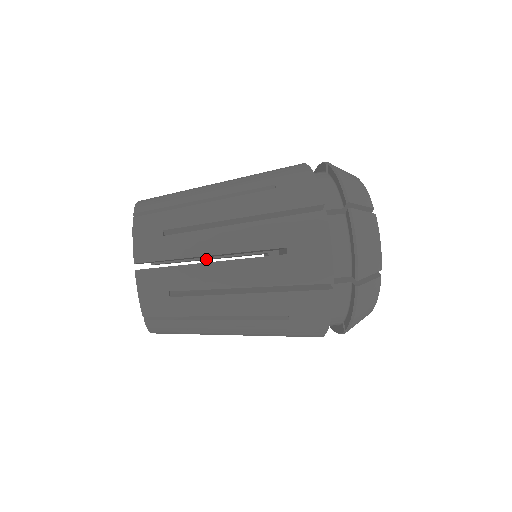
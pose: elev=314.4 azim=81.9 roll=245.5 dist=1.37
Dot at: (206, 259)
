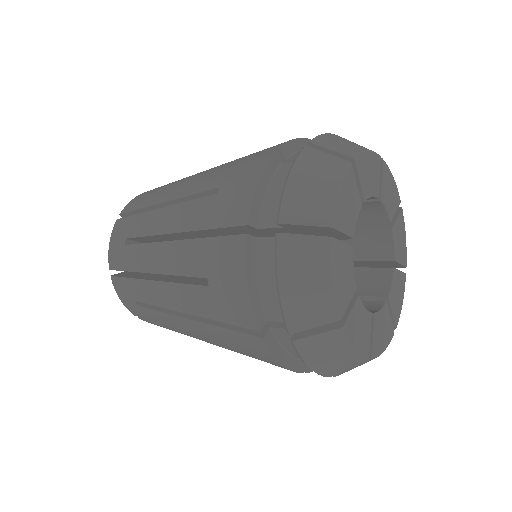
Dot at: occluded
